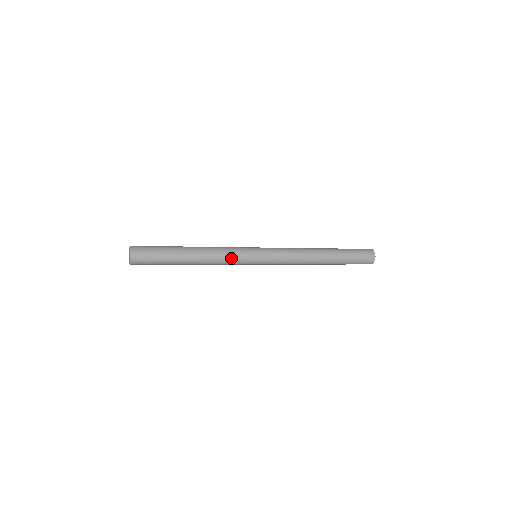
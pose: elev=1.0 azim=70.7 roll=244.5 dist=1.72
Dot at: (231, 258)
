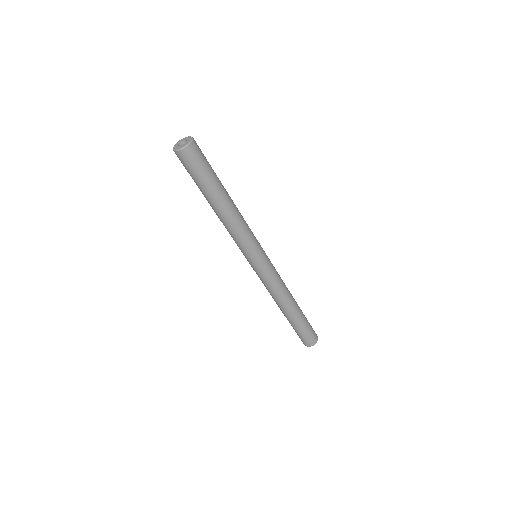
Dot at: (250, 230)
